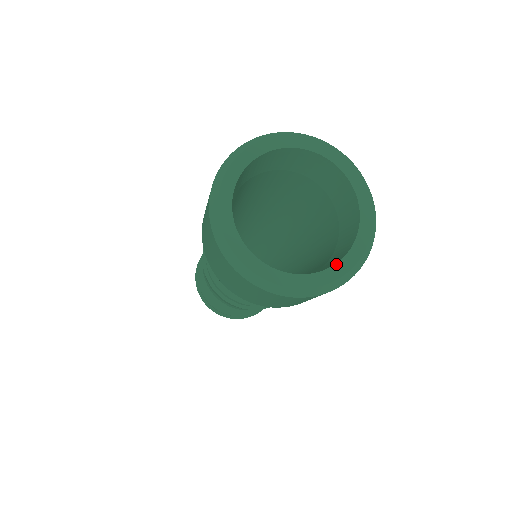
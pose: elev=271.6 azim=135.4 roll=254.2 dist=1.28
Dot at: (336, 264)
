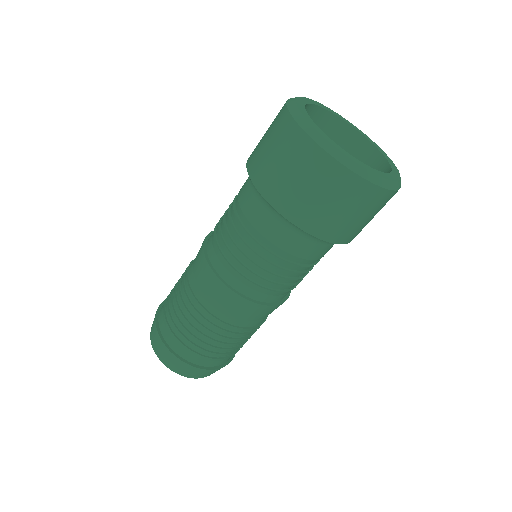
Dot at: (382, 172)
